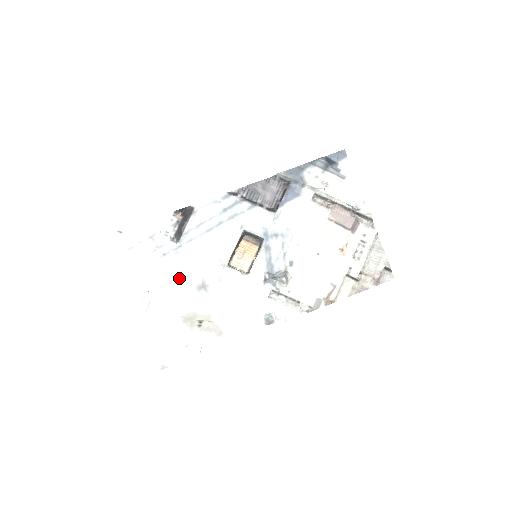
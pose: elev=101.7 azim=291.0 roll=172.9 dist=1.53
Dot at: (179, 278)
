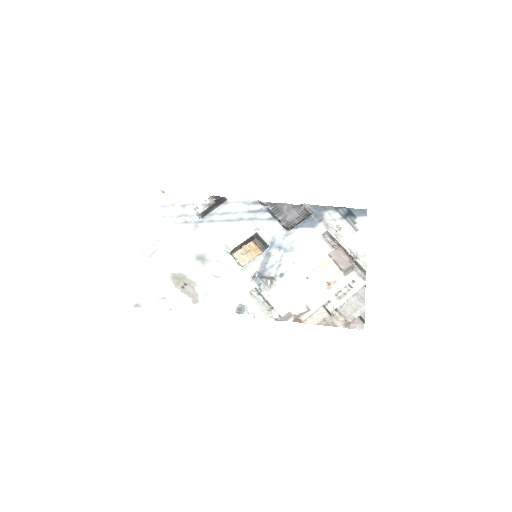
Dot at: (187, 244)
